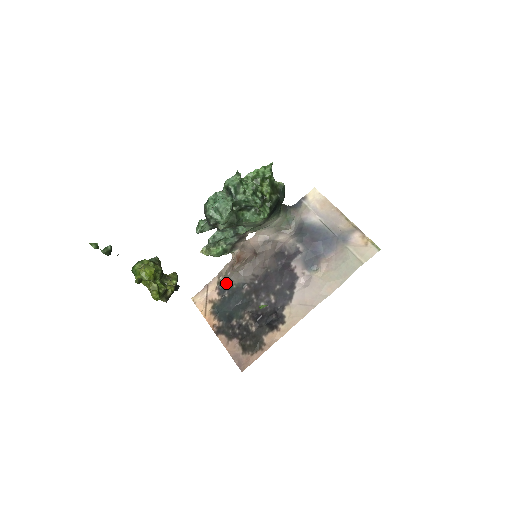
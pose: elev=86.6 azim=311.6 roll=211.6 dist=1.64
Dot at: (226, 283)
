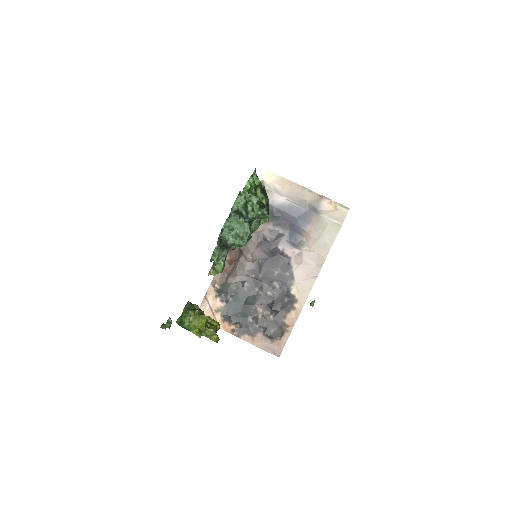
Dot at: (224, 288)
